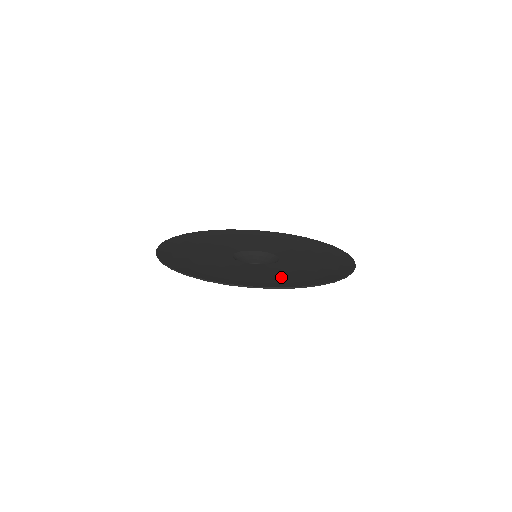
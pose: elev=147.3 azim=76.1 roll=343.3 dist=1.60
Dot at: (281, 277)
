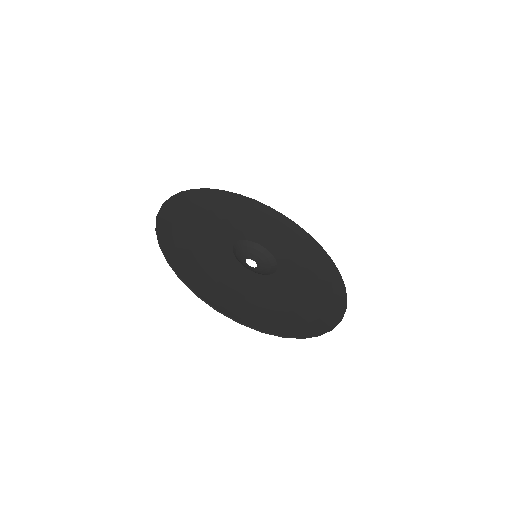
Dot at: (315, 294)
